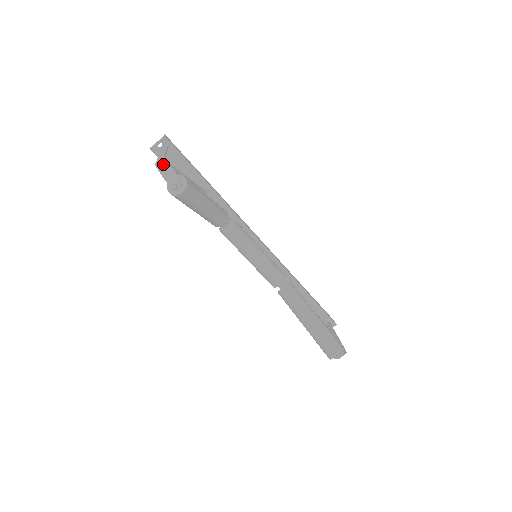
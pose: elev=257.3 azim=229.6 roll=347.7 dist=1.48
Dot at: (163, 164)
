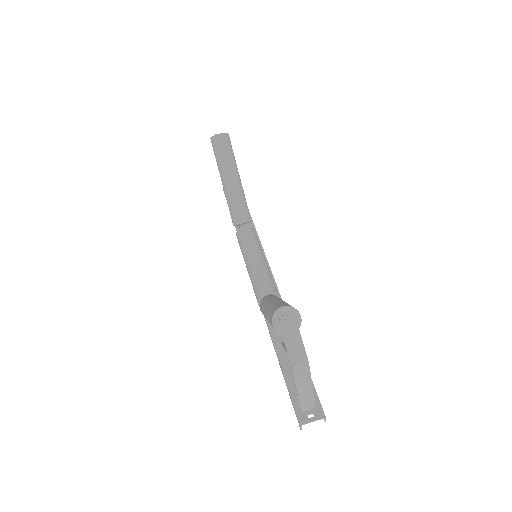
Dot at: occluded
